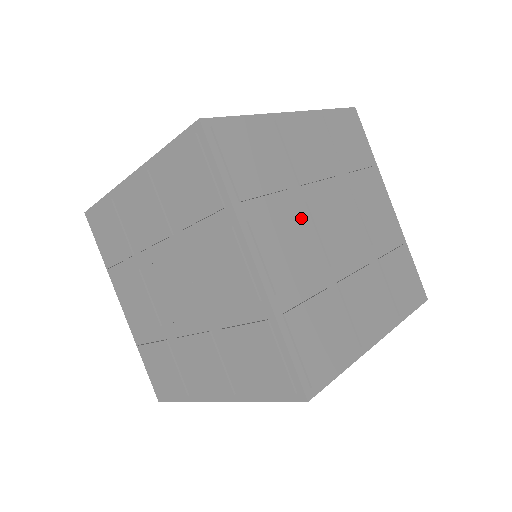
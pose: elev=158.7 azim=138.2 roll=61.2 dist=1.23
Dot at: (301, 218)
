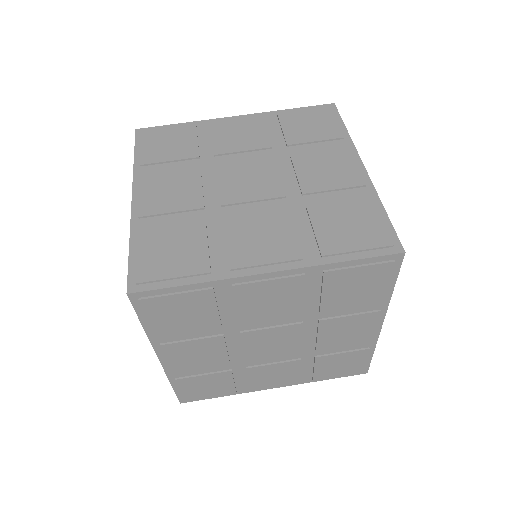
Dot at: (227, 339)
